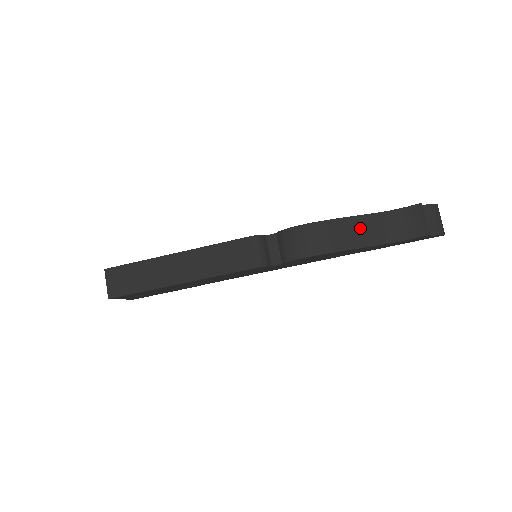
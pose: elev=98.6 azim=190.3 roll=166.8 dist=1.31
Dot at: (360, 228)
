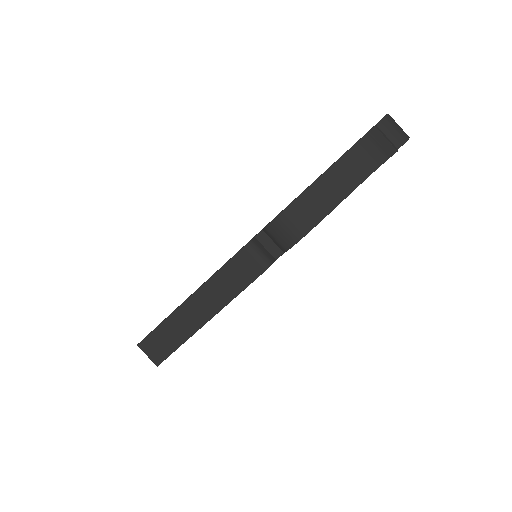
Dot at: (333, 182)
